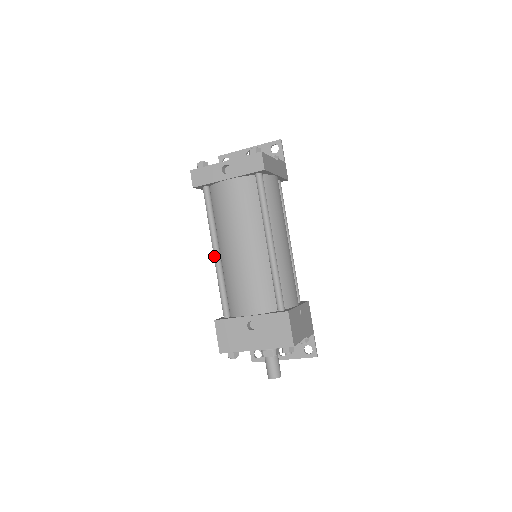
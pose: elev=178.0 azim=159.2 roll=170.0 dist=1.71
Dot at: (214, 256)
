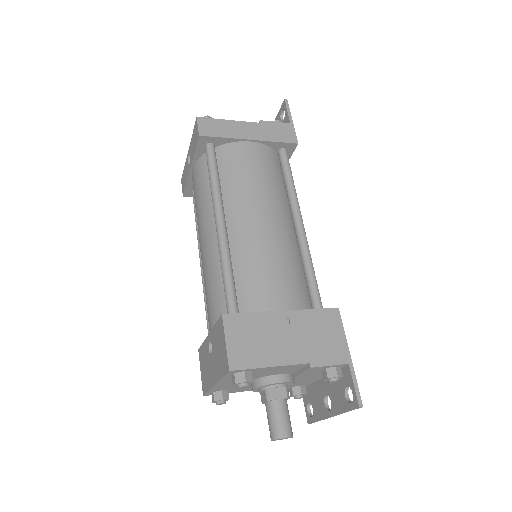
Dot at: occluded
